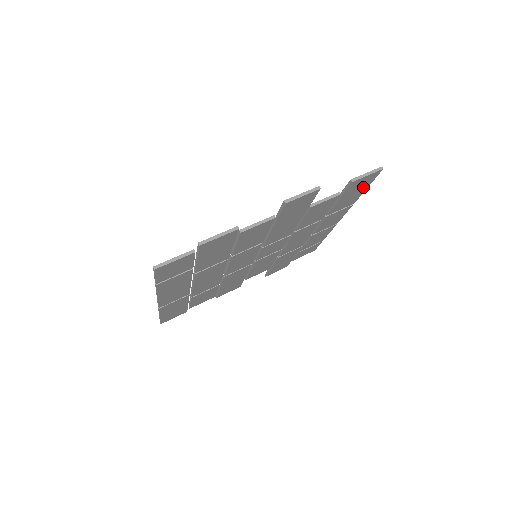
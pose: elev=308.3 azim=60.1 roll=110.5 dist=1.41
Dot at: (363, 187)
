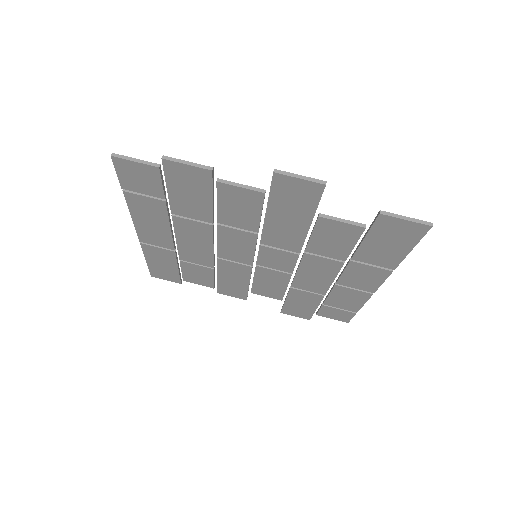
Dot at: (403, 243)
